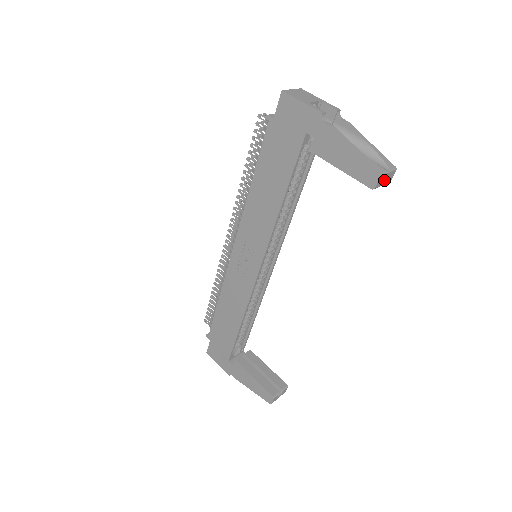
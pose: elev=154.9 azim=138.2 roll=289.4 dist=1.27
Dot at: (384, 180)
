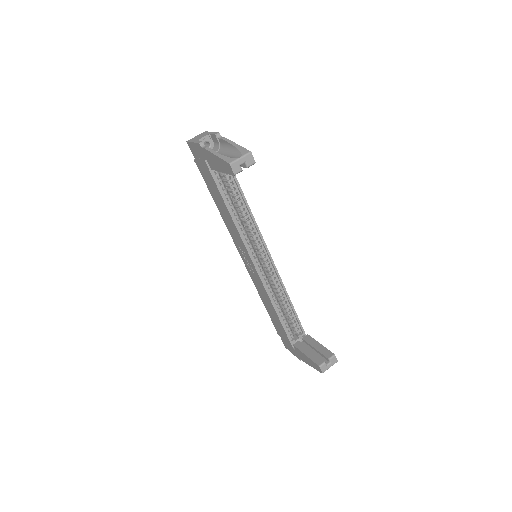
Dot at: (245, 164)
